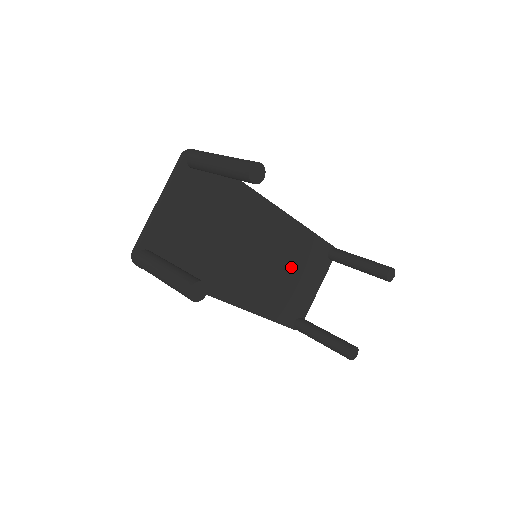
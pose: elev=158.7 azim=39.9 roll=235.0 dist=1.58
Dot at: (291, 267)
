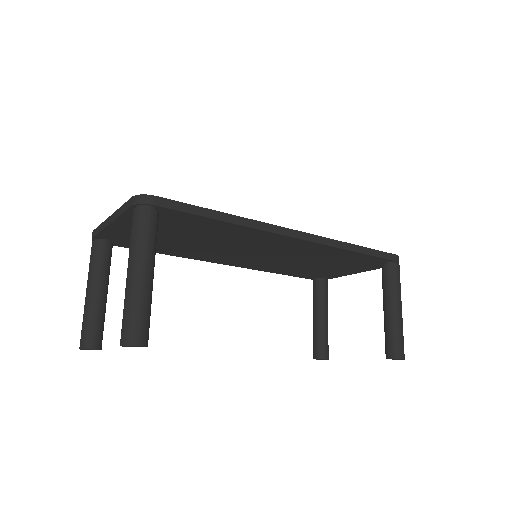
Dot at: (316, 261)
